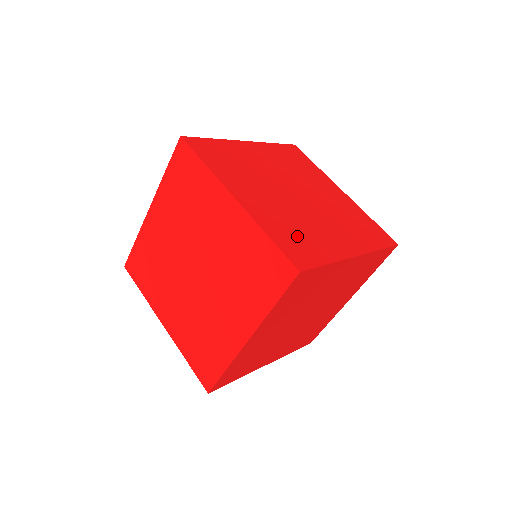
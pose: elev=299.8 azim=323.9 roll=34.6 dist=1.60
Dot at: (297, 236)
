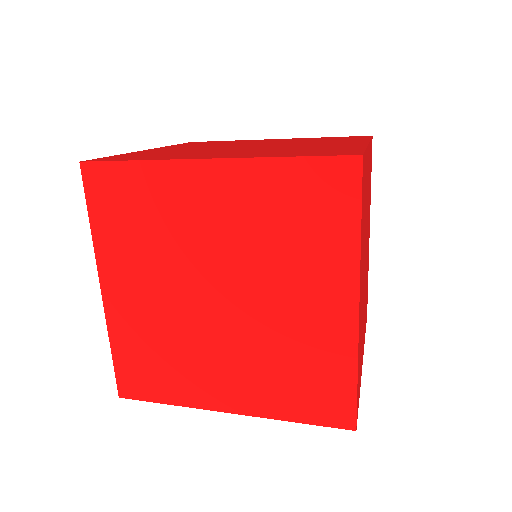
Dot at: occluded
